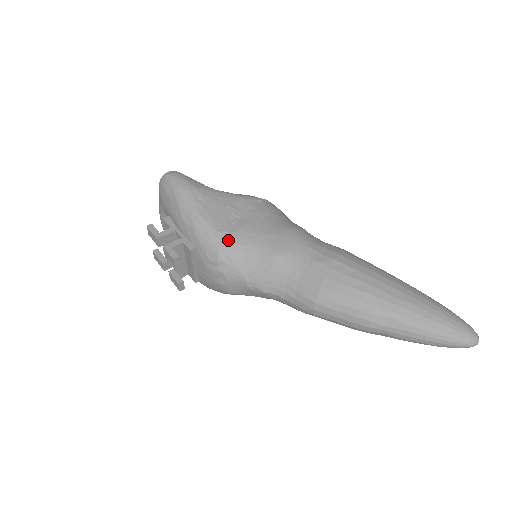
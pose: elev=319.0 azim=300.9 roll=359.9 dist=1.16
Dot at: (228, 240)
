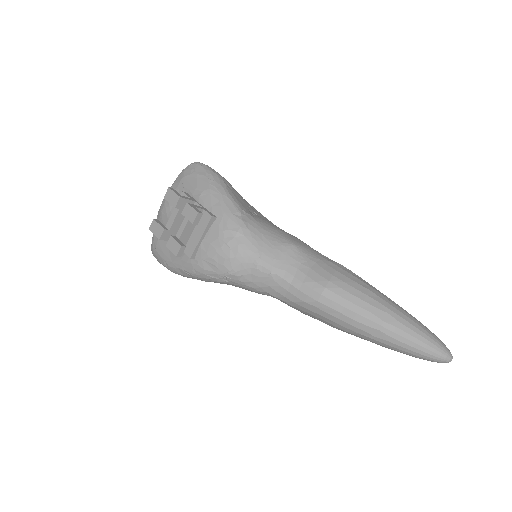
Dot at: (251, 220)
